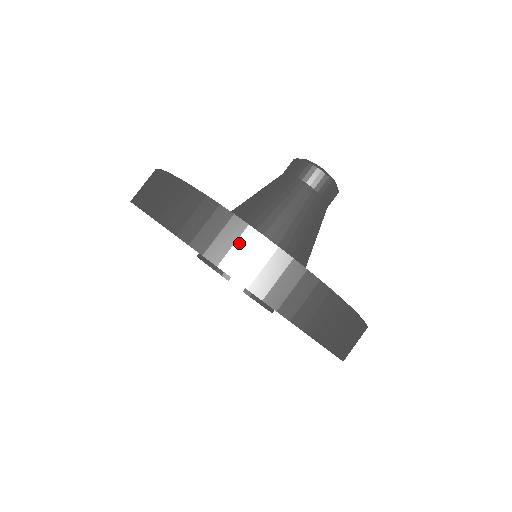
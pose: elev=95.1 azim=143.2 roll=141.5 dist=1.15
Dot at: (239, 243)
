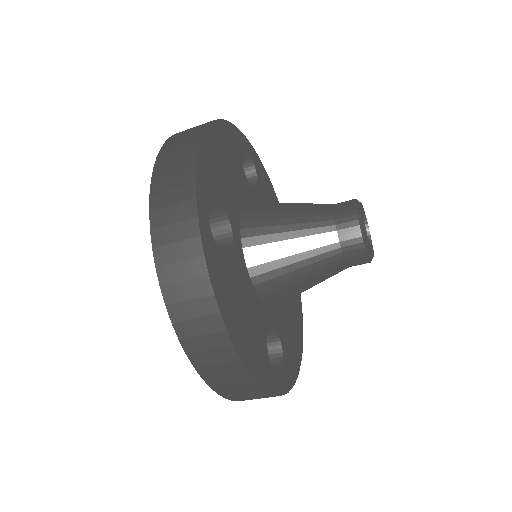
Dot at: occluded
